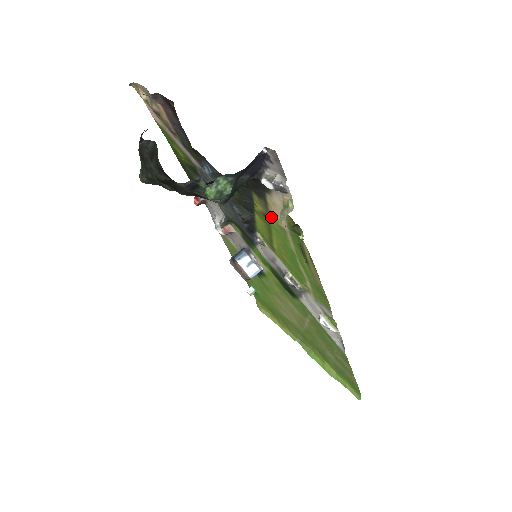
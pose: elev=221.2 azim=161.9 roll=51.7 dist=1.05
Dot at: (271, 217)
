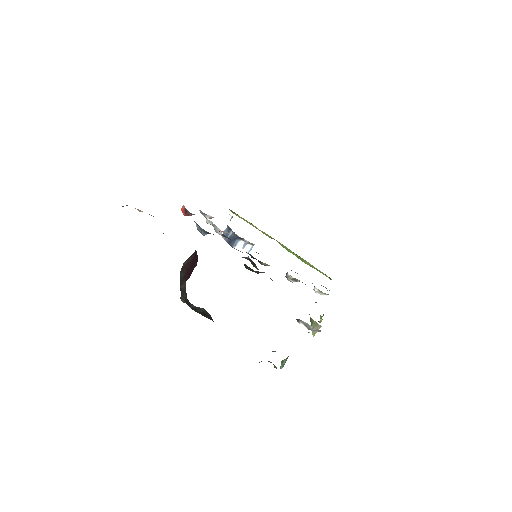
Dot at: occluded
